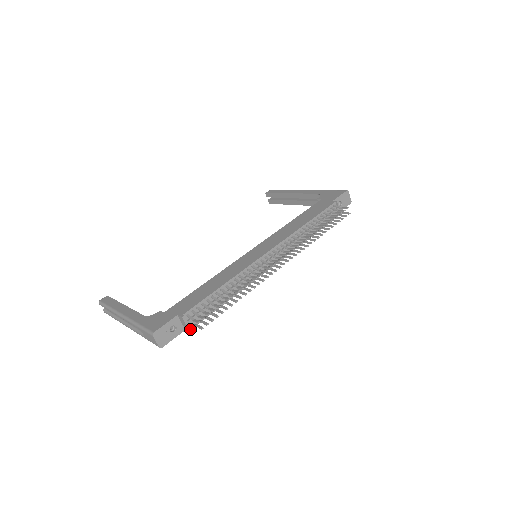
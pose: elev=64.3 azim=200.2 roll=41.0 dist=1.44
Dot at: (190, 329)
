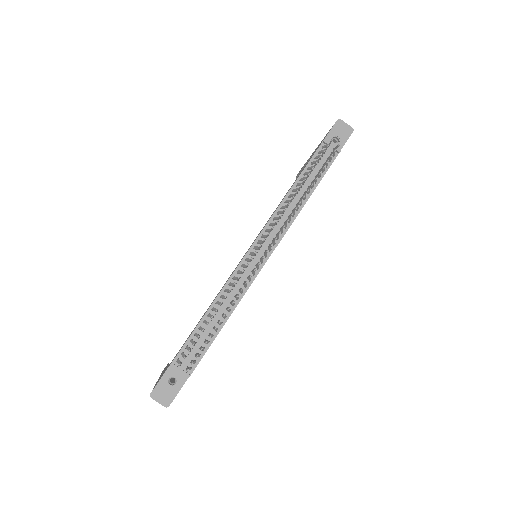
Dot at: (188, 374)
